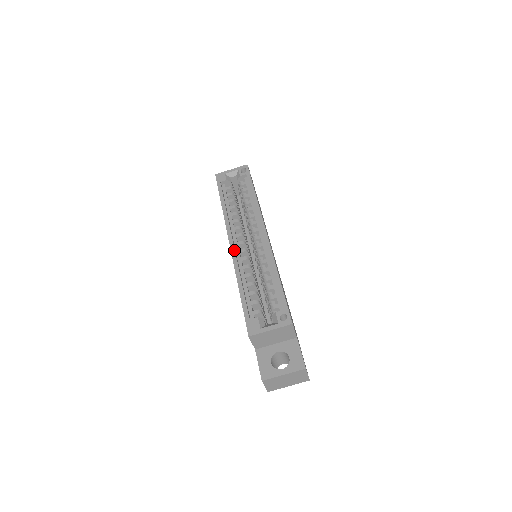
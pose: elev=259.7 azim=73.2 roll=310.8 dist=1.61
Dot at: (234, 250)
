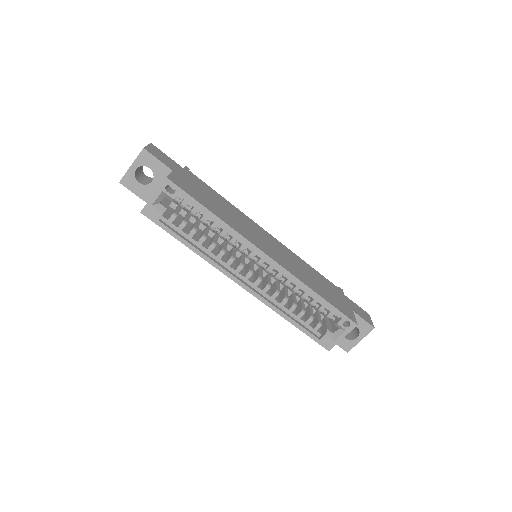
Dot at: (252, 291)
